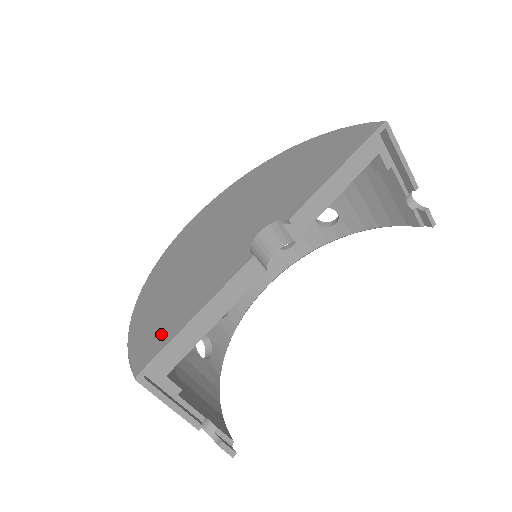
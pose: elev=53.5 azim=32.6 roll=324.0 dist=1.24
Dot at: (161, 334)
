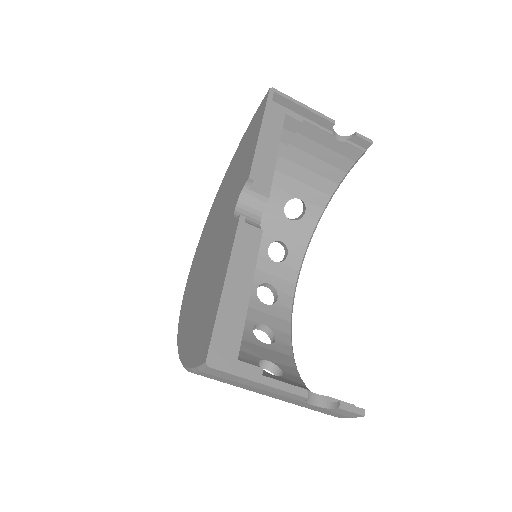
Dot at: (207, 325)
